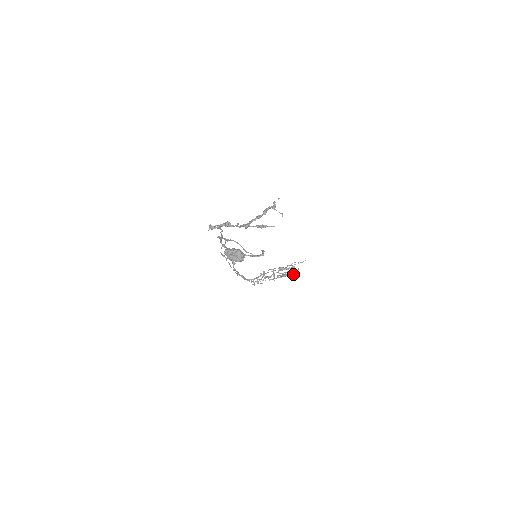
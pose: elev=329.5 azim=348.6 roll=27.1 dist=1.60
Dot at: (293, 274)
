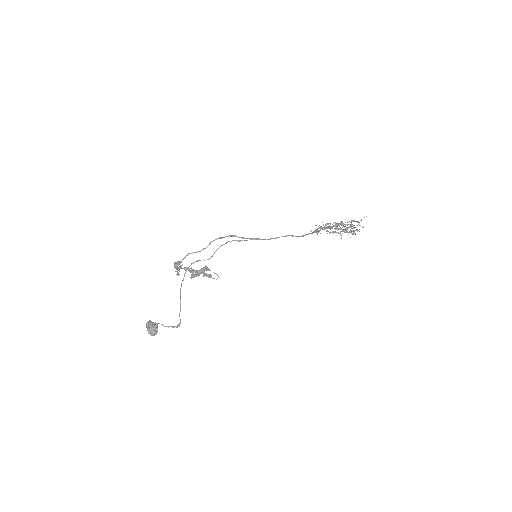
Dot at: (353, 234)
